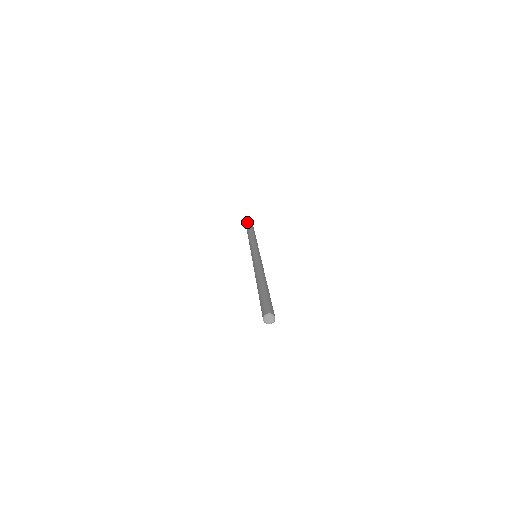
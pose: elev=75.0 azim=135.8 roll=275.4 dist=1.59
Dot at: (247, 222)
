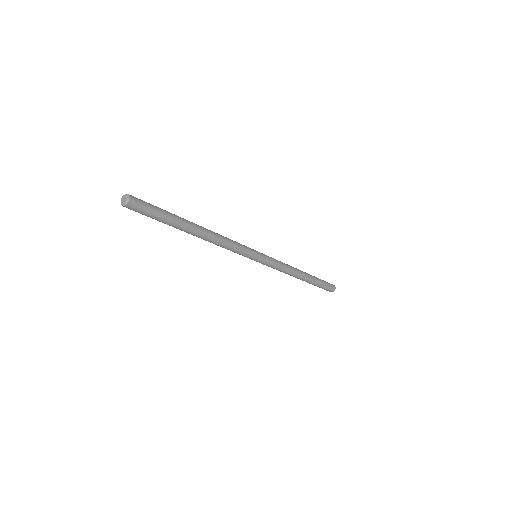
Dot at: occluded
